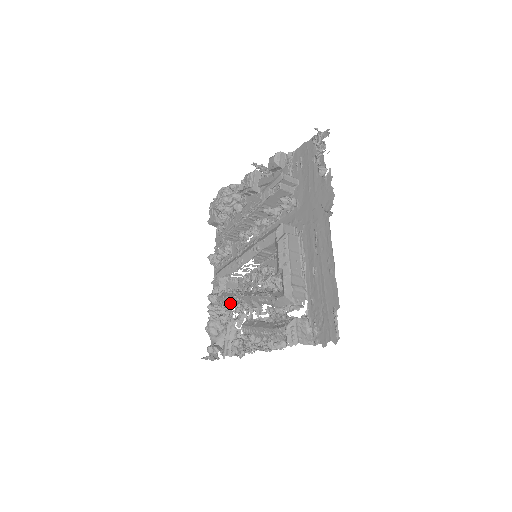
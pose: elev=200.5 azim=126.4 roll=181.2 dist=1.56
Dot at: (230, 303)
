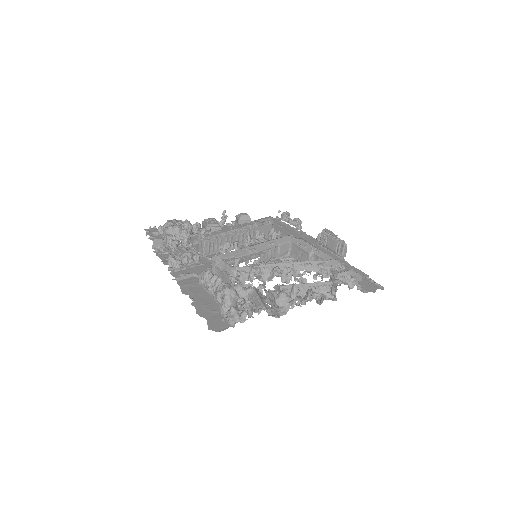
Dot at: (256, 271)
